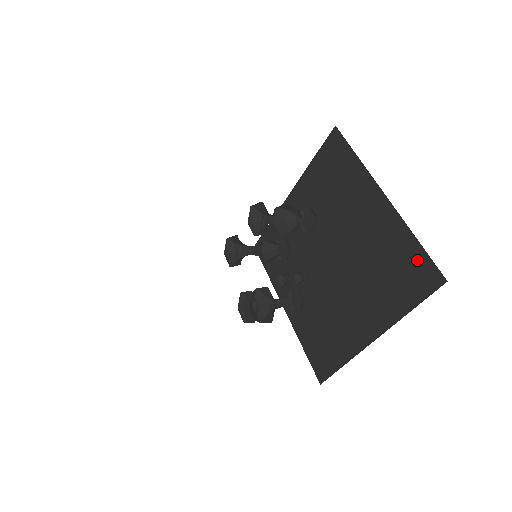
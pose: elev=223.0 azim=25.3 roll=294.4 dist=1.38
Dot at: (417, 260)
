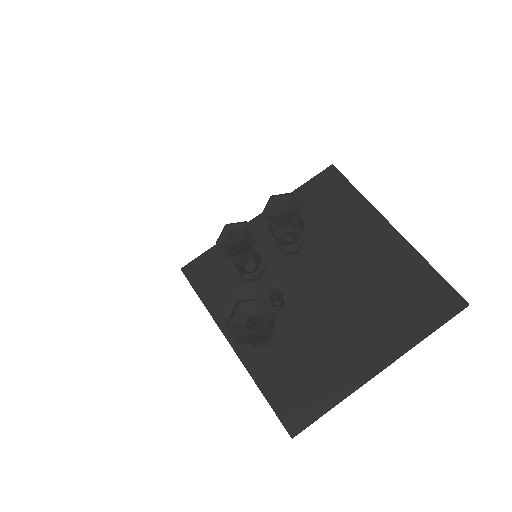
Dot at: (435, 286)
